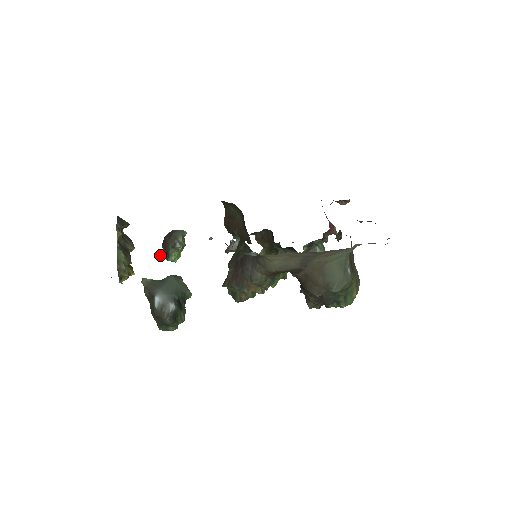
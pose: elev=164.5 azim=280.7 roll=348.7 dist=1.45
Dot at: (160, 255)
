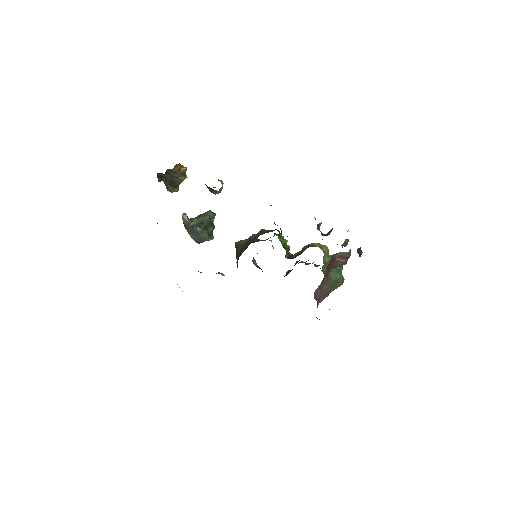
Dot at: occluded
